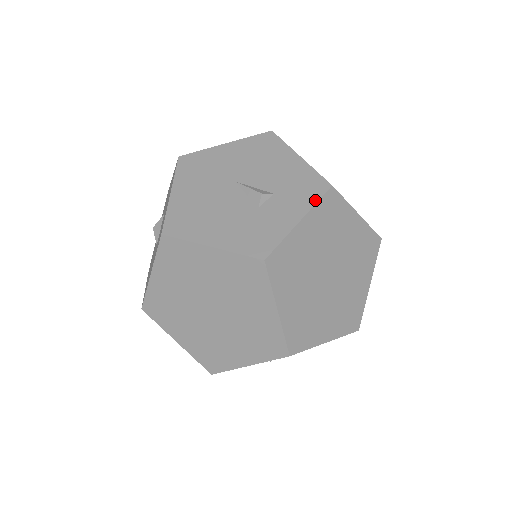
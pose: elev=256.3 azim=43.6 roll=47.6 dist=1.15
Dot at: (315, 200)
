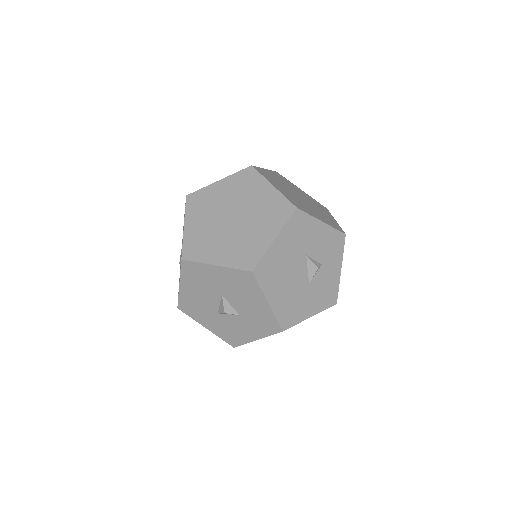
Dot at: occluded
